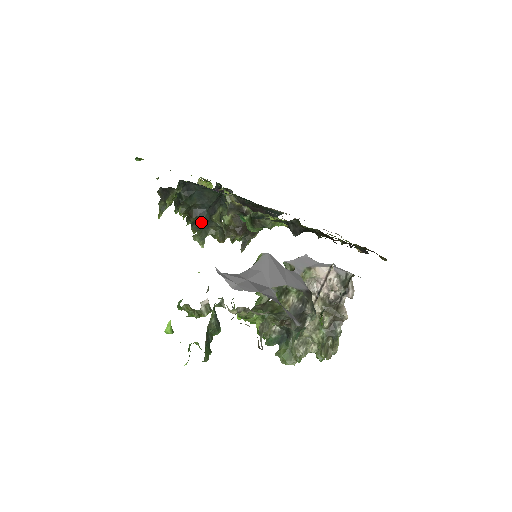
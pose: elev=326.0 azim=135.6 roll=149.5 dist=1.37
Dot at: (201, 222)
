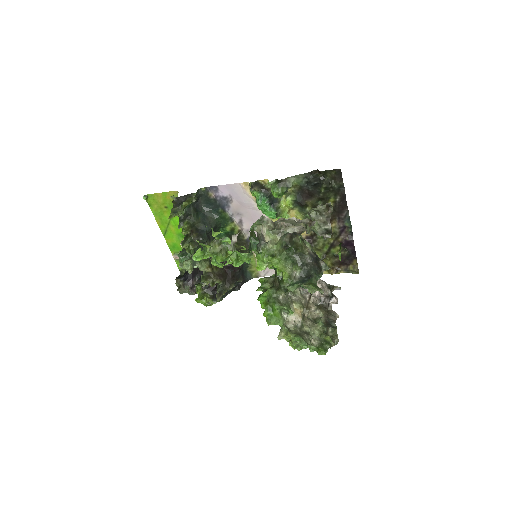
Dot at: (200, 239)
